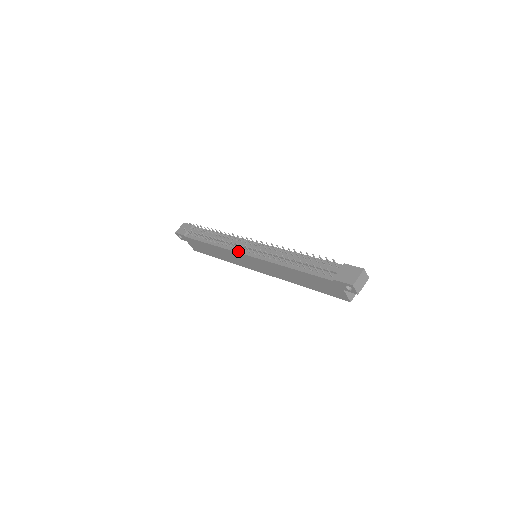
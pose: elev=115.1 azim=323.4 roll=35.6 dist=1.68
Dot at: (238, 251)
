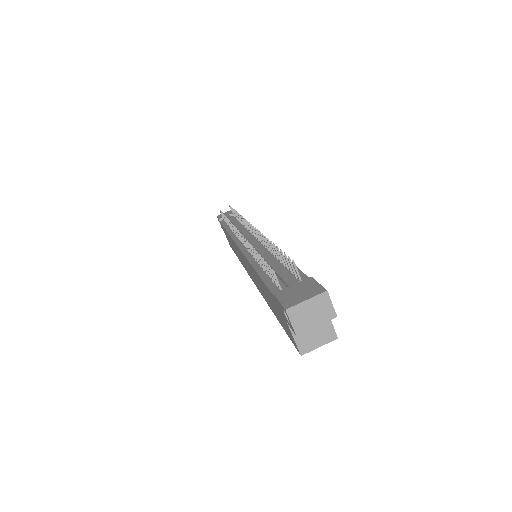
Dot at: (236, 241)
